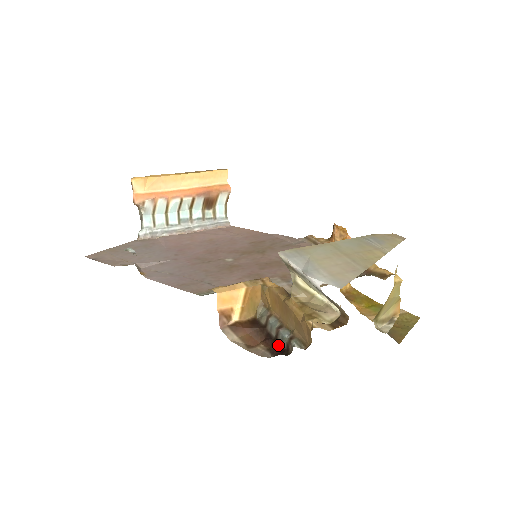
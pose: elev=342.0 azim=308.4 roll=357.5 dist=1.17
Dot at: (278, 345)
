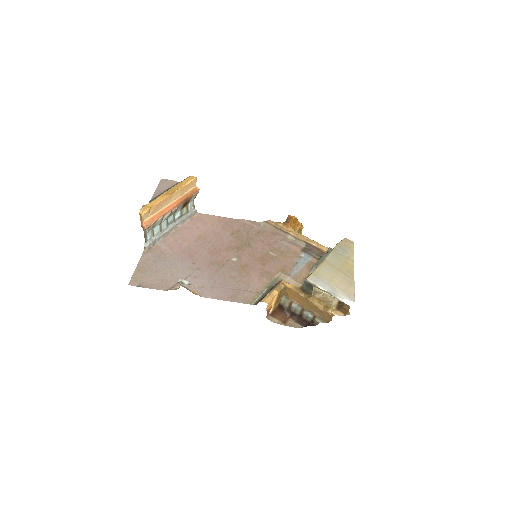
Dot at: (304, 320)
